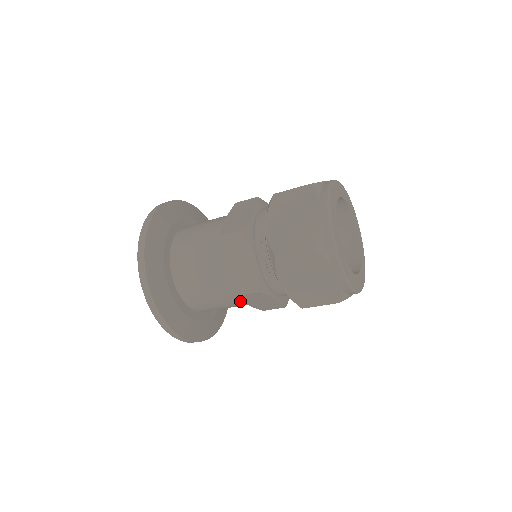
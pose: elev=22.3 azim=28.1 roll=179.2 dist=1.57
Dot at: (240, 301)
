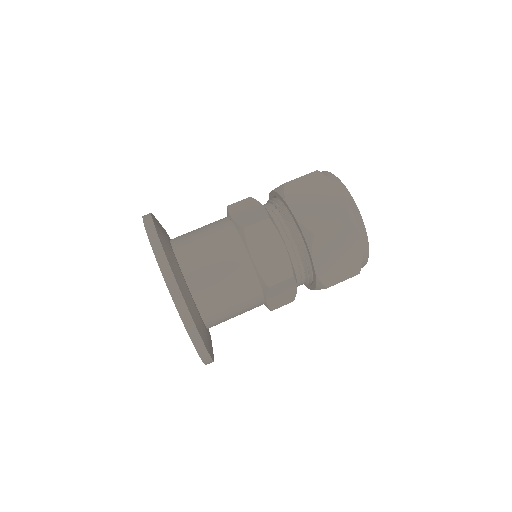
Dot at: occluded
